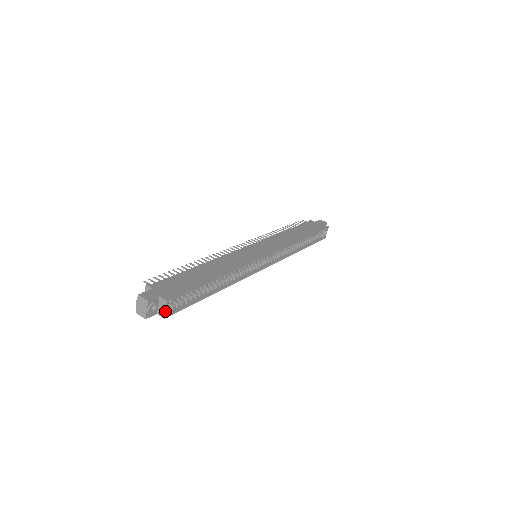
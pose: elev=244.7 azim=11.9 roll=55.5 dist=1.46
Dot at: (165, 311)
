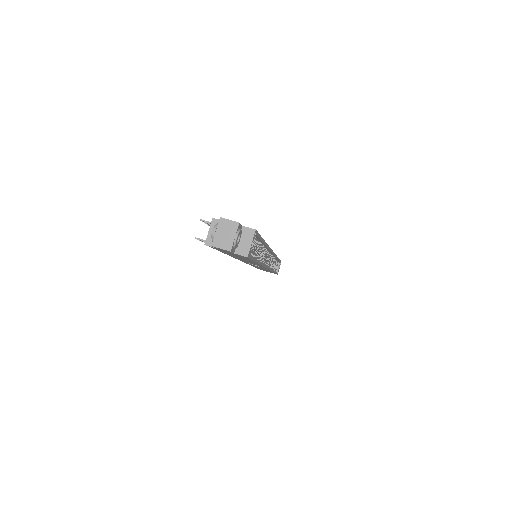
Dot at: (250, 246)
